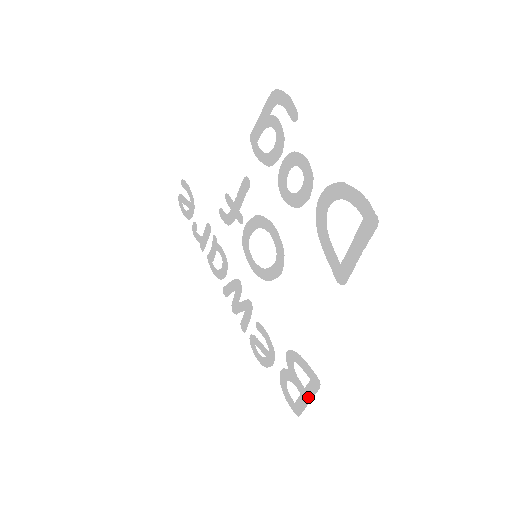
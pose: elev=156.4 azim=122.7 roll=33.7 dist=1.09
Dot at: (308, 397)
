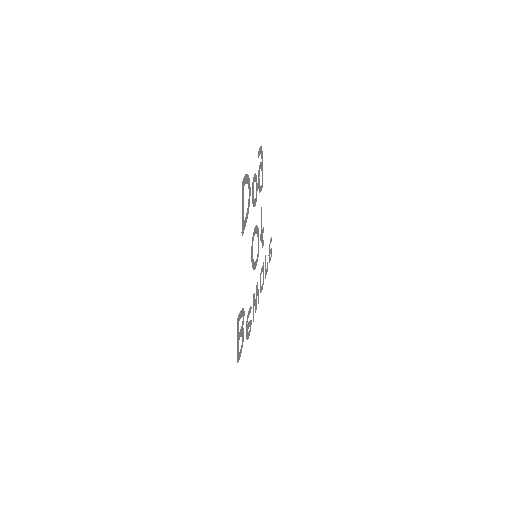
Dot at: (238, 339)
